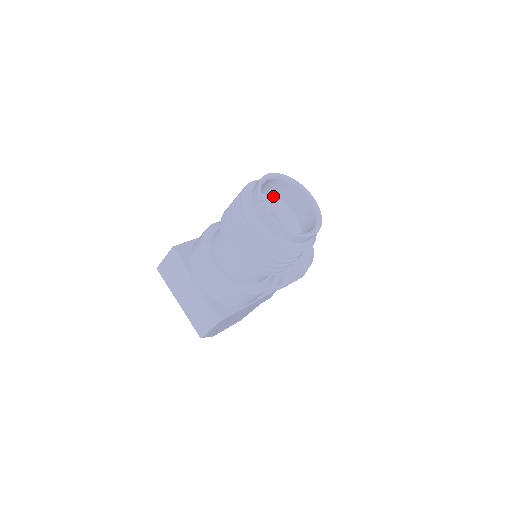
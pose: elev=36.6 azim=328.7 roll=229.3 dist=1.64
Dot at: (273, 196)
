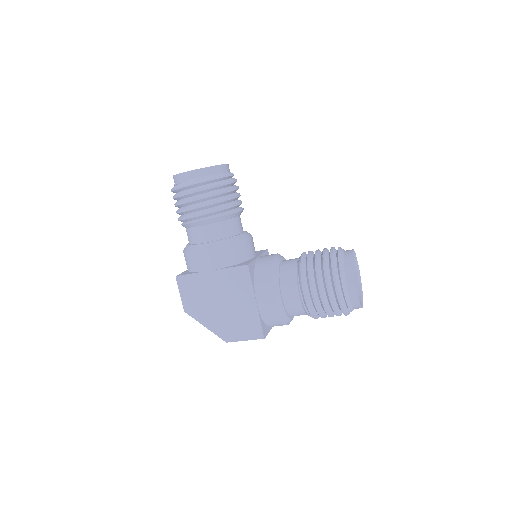
Dot at: occluded
